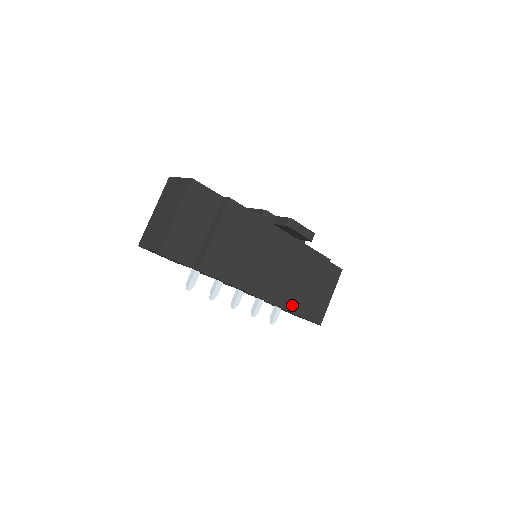
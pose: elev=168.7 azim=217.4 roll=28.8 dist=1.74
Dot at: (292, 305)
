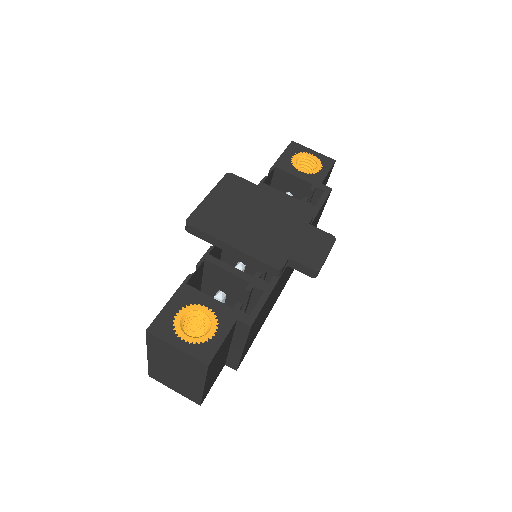
Dot at: occluded
